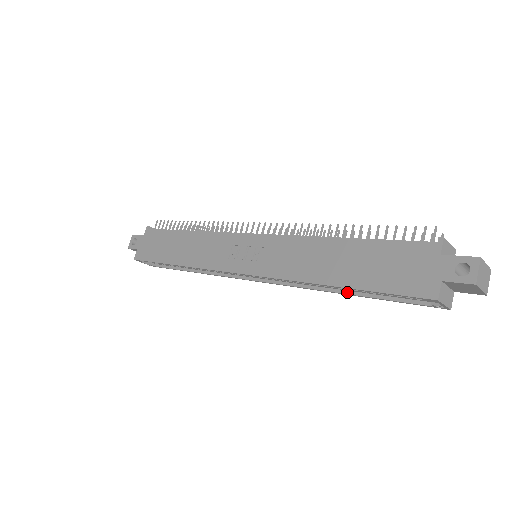
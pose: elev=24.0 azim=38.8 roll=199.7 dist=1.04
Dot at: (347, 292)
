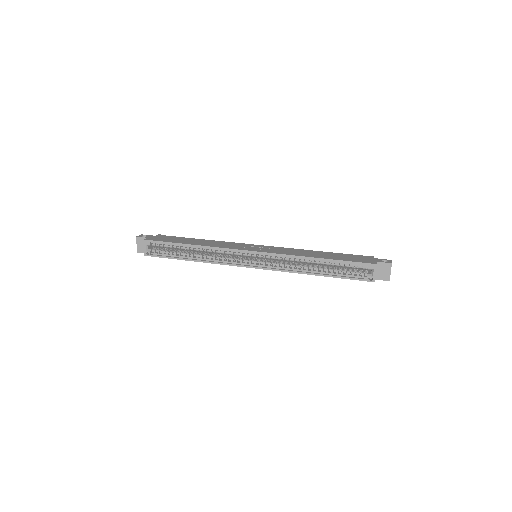
Dot at: (318, 273)
